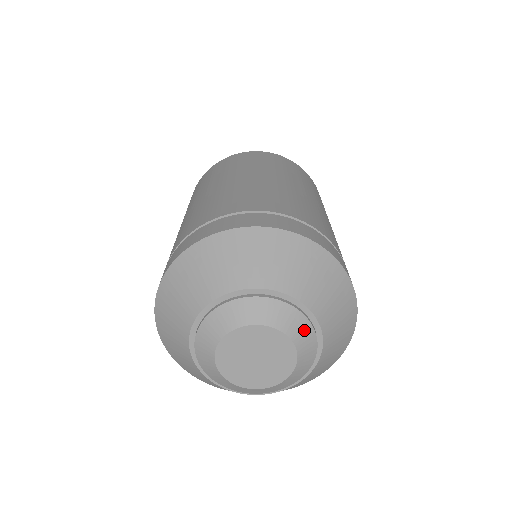
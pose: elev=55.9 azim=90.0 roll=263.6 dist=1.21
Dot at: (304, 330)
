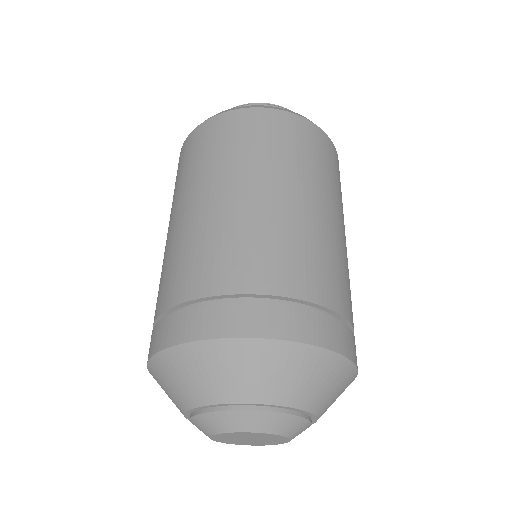
Dot at: (300, 426)
